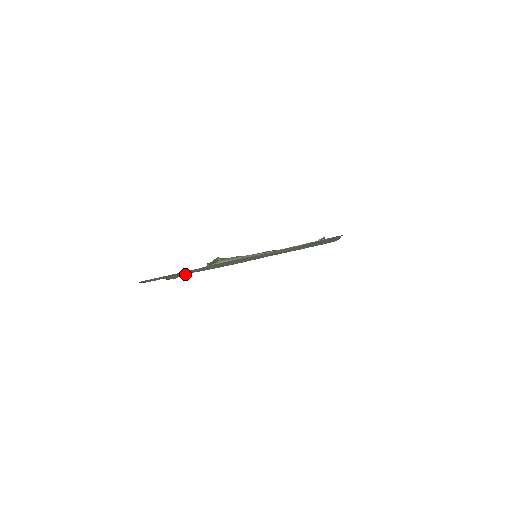
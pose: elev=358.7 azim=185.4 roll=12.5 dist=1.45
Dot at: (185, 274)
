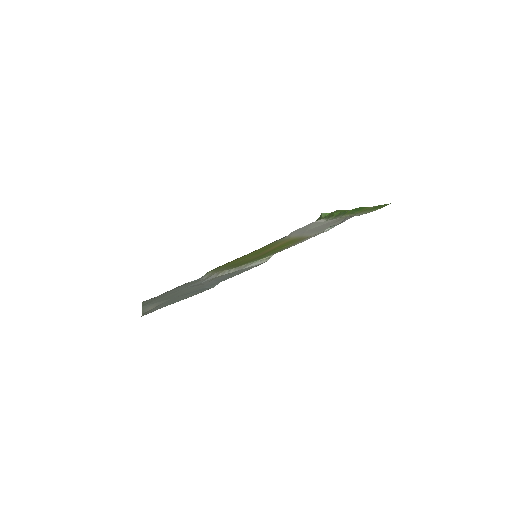
Dot at: occluded
